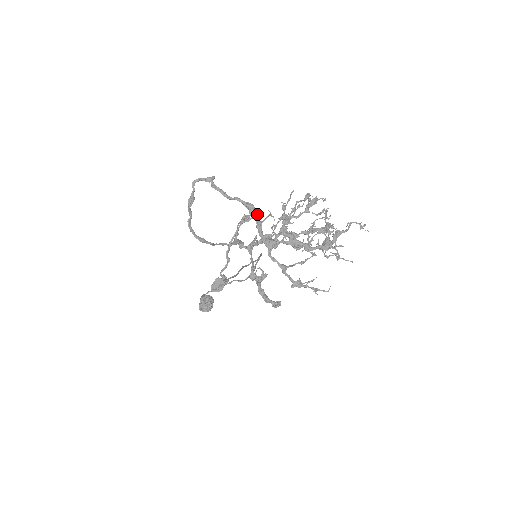
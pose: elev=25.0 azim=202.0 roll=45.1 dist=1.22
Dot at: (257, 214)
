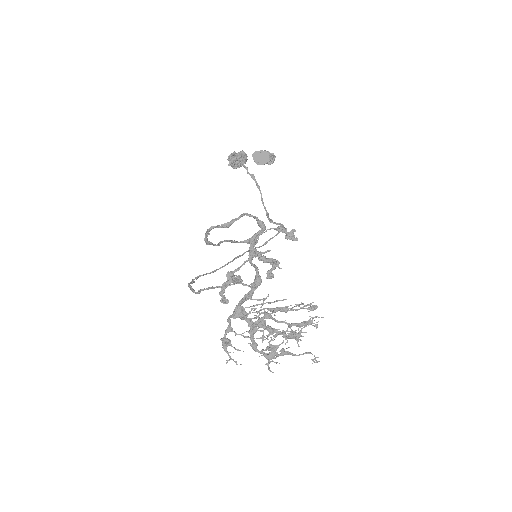
Dot at: occluded
